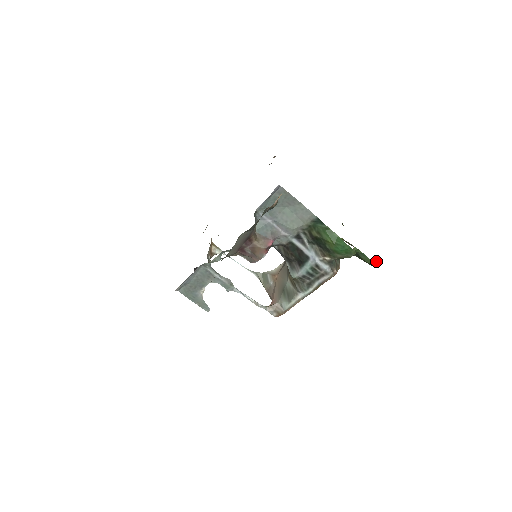
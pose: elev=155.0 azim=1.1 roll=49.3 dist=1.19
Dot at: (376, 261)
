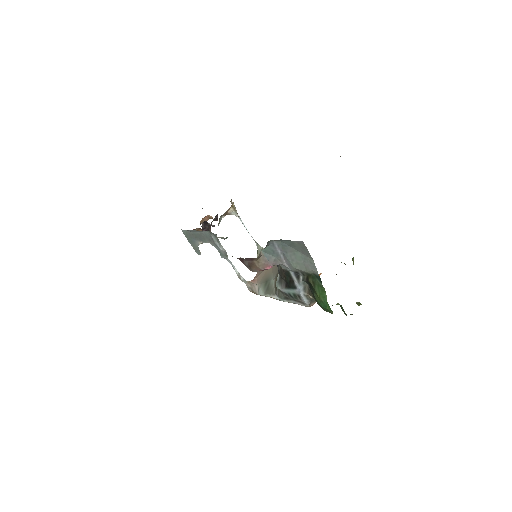
Dot at: (357, 303)
